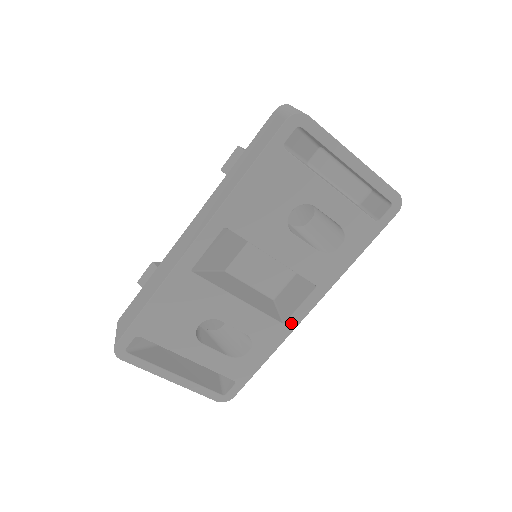
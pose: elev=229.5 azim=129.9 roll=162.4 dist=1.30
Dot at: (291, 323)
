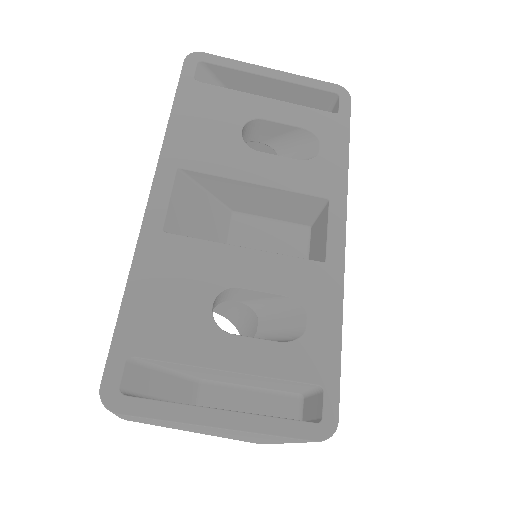
Dot at: (334, 258)
